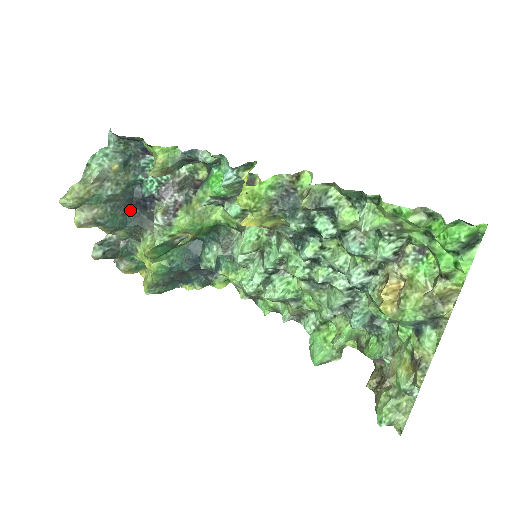
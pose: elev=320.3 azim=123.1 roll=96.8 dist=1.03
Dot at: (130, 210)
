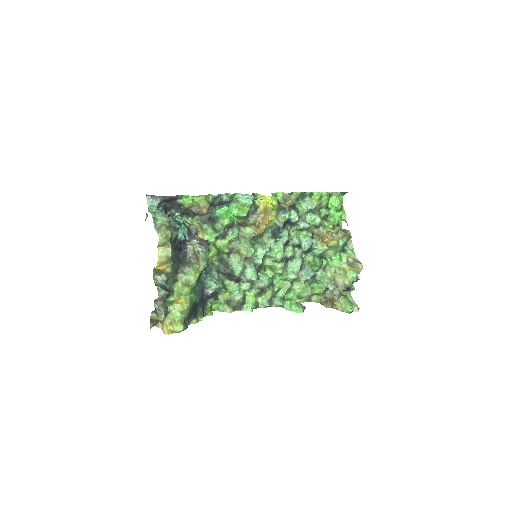
Dot at: occluded
